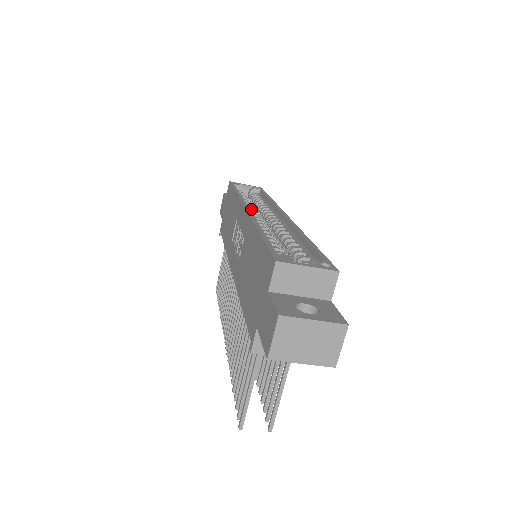
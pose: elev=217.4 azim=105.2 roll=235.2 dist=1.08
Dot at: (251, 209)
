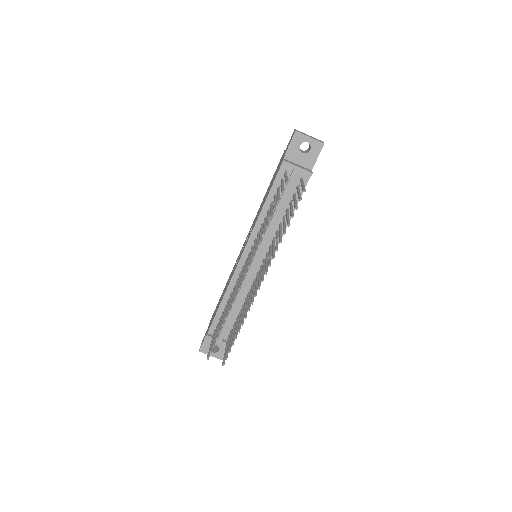
Dot at: occluded
